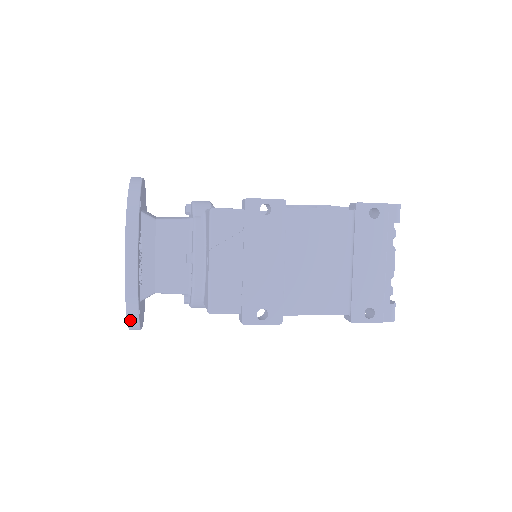
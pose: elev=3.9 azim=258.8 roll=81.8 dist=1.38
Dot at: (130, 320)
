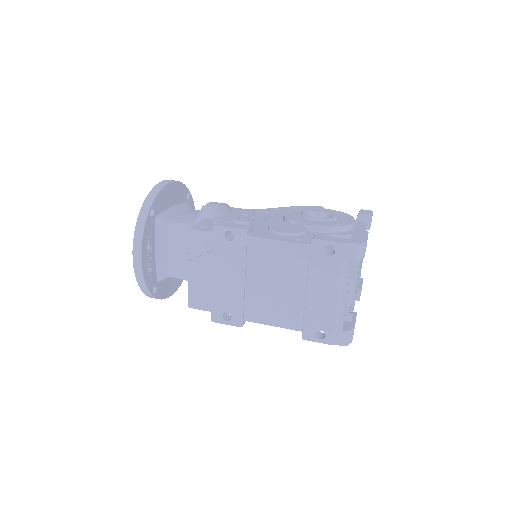
Dot at: (148, 296)
